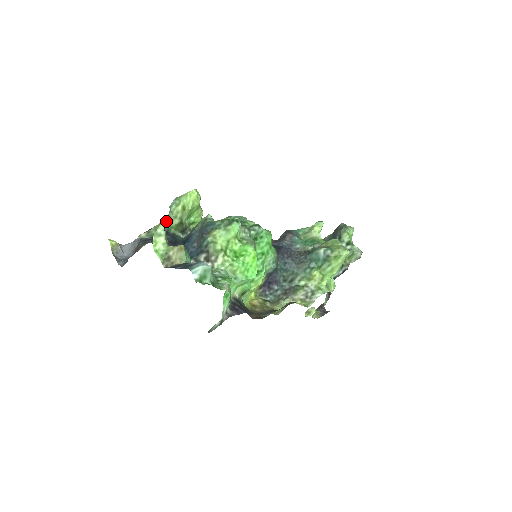
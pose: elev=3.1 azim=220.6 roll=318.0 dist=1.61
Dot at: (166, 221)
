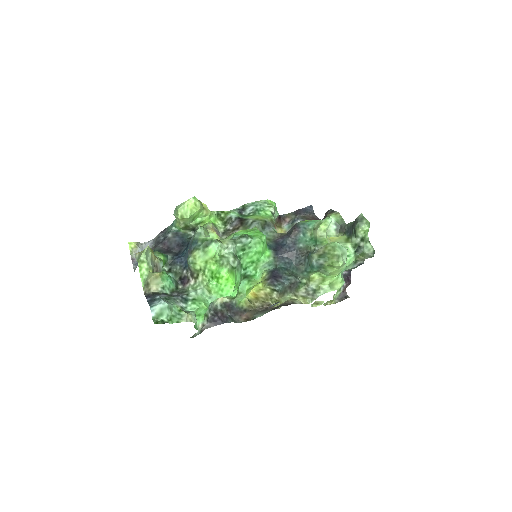
Dot at: (175, 224)
